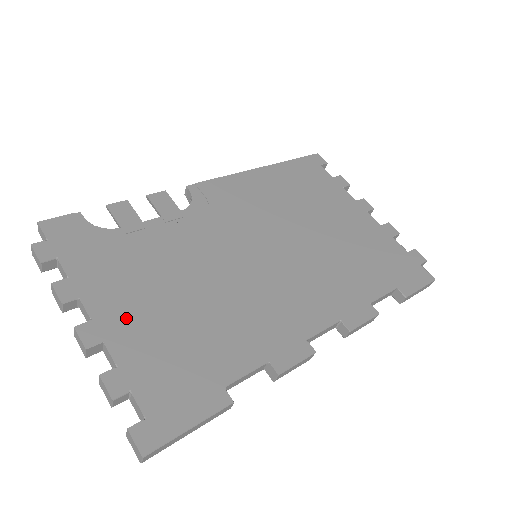
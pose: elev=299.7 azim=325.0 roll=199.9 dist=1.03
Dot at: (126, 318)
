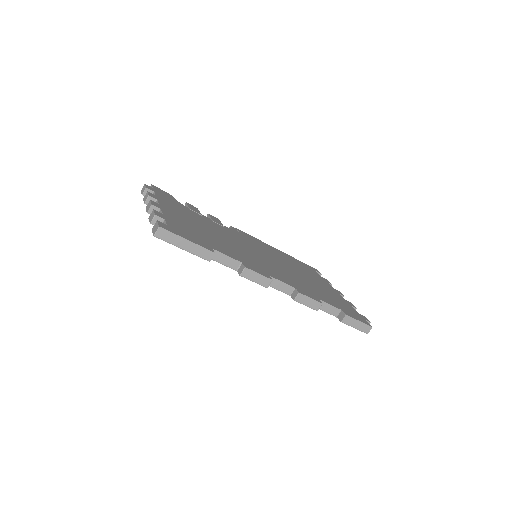
Dot at: (176, 214)
